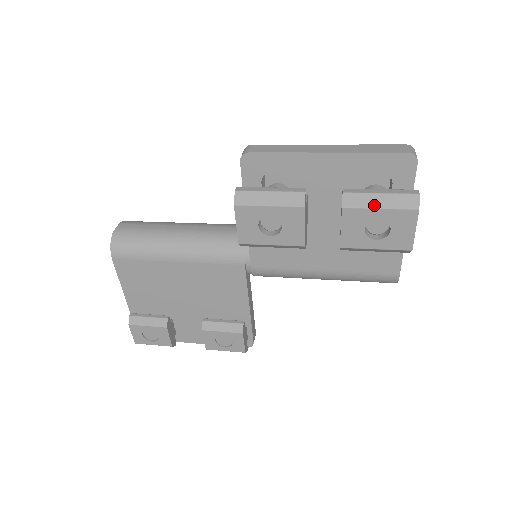
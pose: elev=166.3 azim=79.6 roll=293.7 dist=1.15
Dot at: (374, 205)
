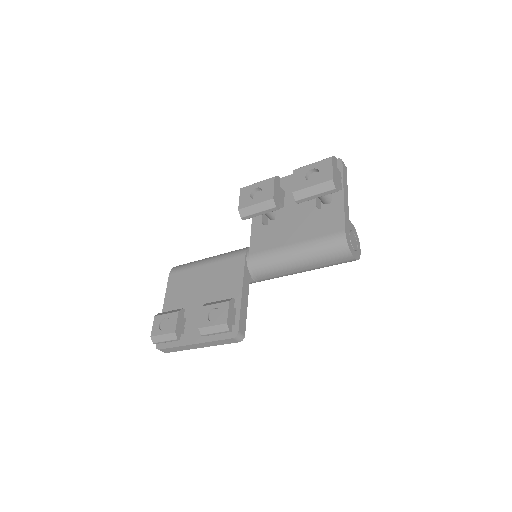
Dot at: (310, 164)
